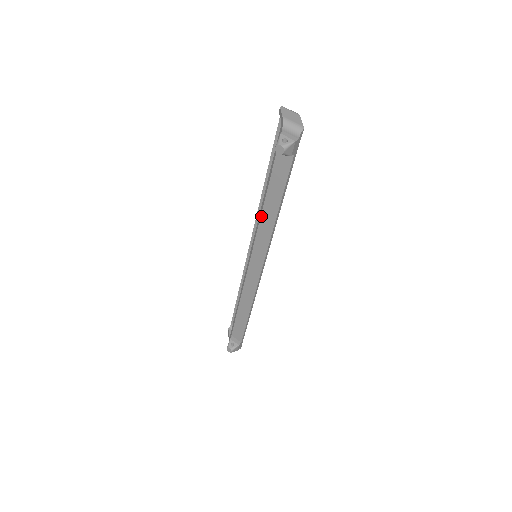
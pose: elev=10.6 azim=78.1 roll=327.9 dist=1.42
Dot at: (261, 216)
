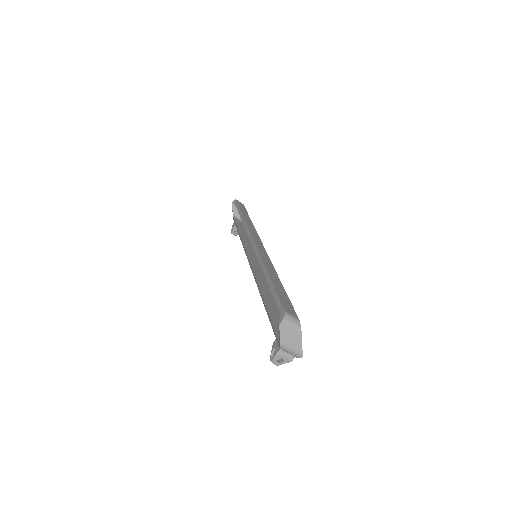
Dot at: (259, 291)
